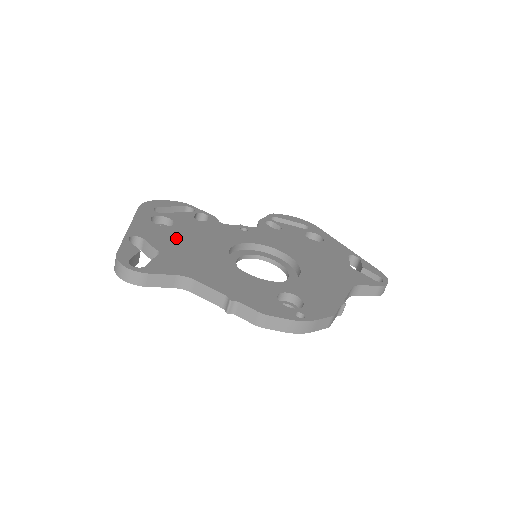
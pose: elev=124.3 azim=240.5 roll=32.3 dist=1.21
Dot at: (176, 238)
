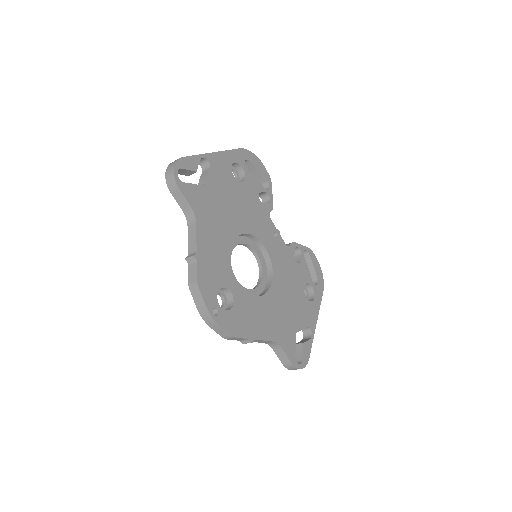
Dot at: (228, 190)
